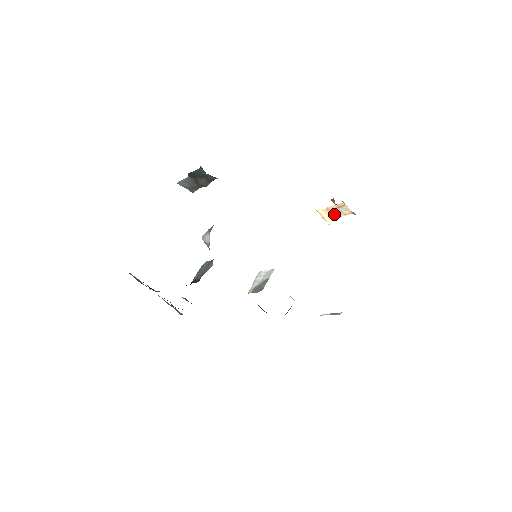
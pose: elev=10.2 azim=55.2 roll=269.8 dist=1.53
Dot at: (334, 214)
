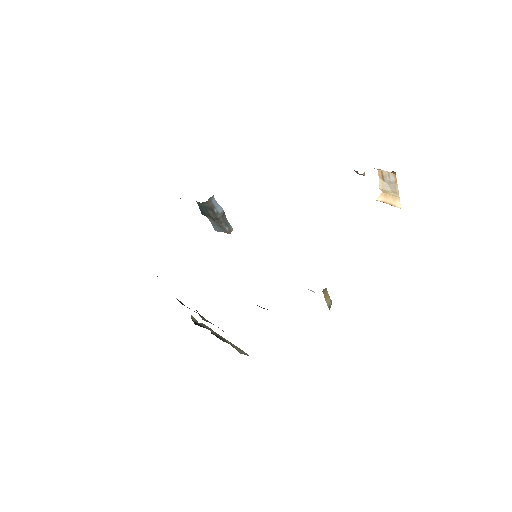
Dot at: (393, 192)
